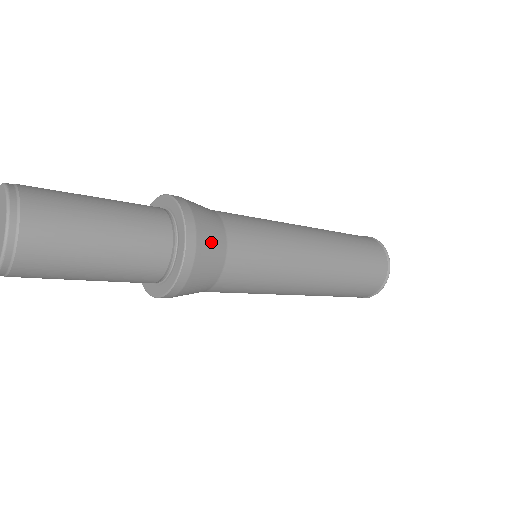
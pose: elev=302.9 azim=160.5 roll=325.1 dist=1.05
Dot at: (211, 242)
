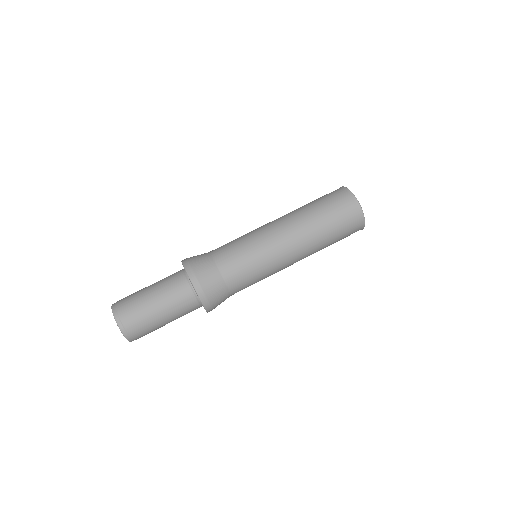
Dot at: (211, 281)
